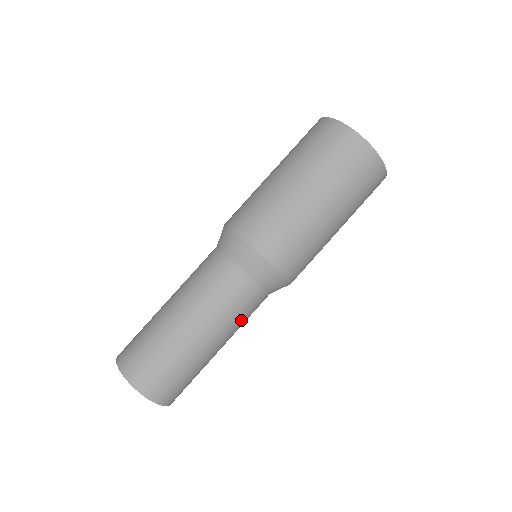
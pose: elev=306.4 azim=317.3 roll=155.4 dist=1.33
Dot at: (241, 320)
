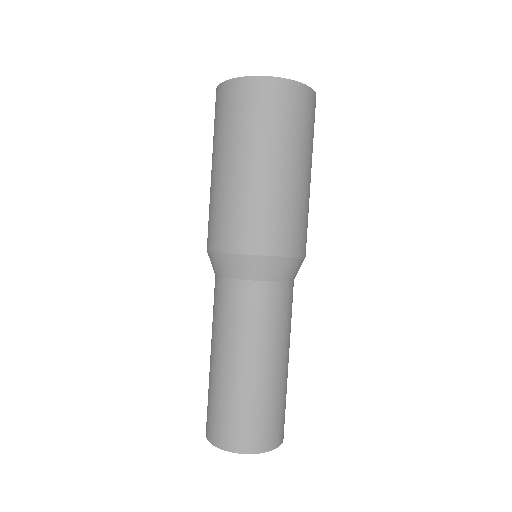
Dot at: (286, 323)
